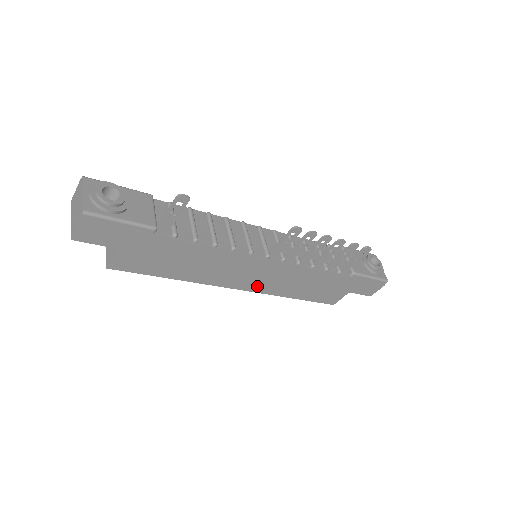
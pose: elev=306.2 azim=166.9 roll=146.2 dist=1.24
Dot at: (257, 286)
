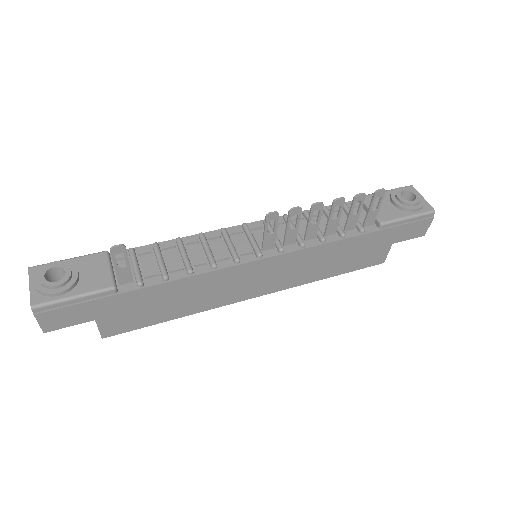
Dot at: (274, 286)
